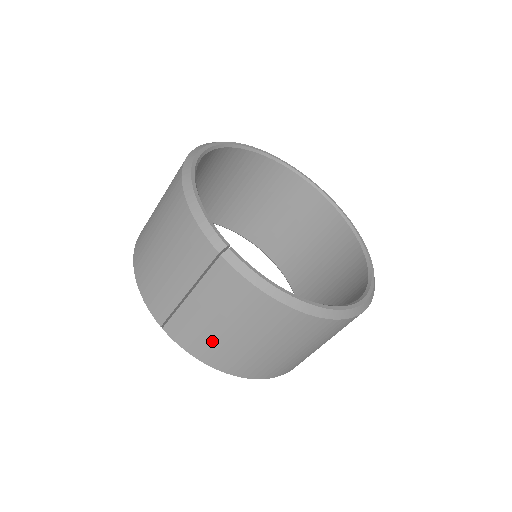
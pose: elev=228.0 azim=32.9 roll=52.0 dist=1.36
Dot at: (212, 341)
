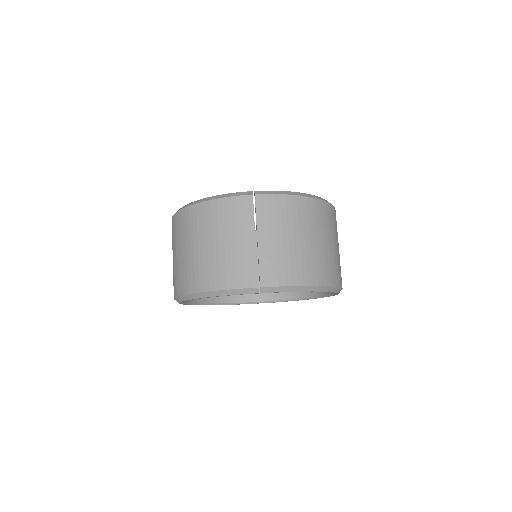
Dot at: (294, 260)
